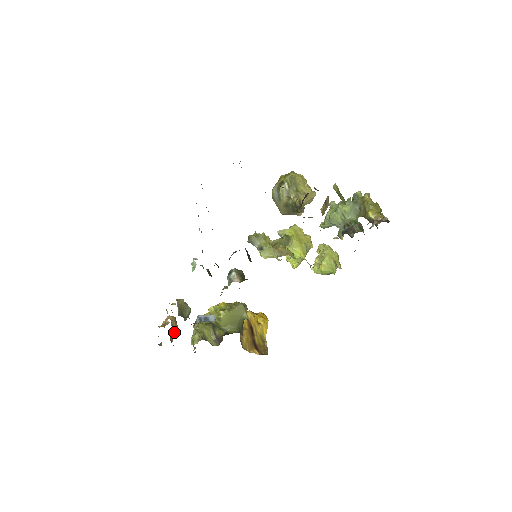
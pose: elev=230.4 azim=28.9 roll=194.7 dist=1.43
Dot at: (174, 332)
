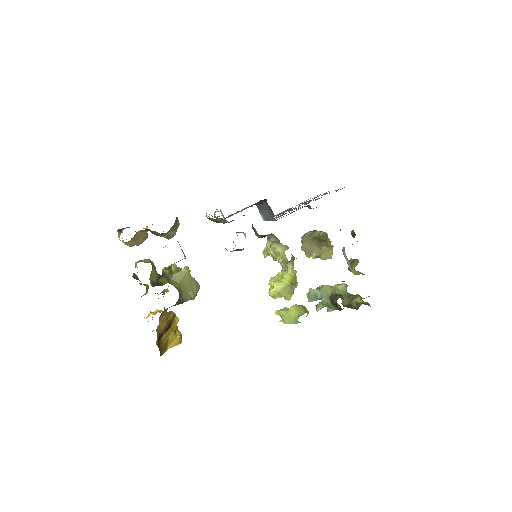
Dot at: (139, 239)
